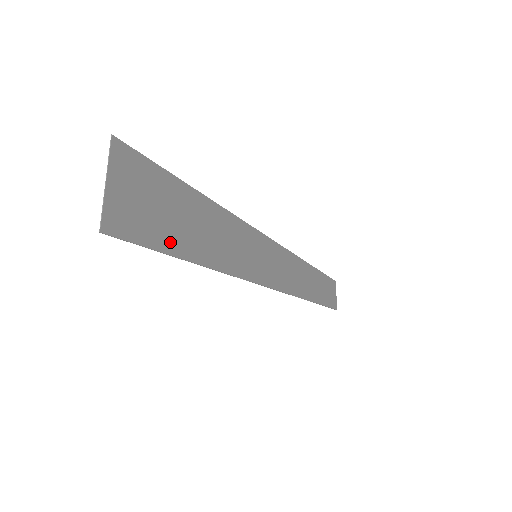
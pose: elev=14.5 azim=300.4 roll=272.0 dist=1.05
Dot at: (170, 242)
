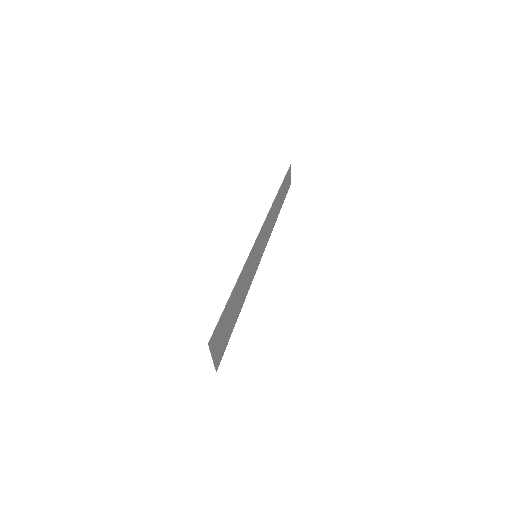
Dot at: (231, 329)
